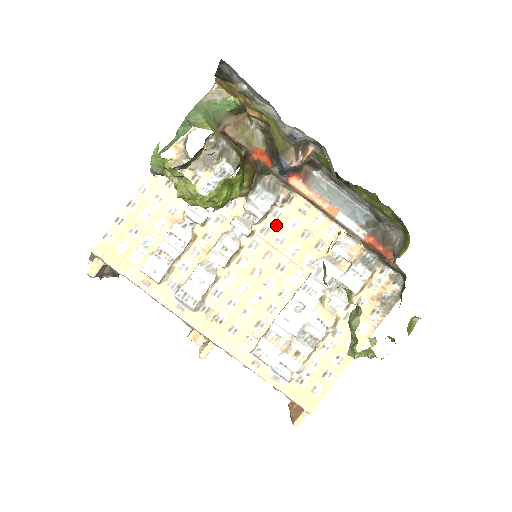
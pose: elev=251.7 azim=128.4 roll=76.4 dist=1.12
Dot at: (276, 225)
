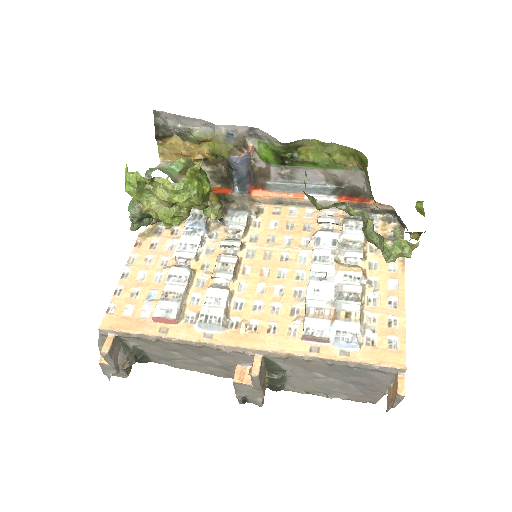
Dot at: (260, 231)
